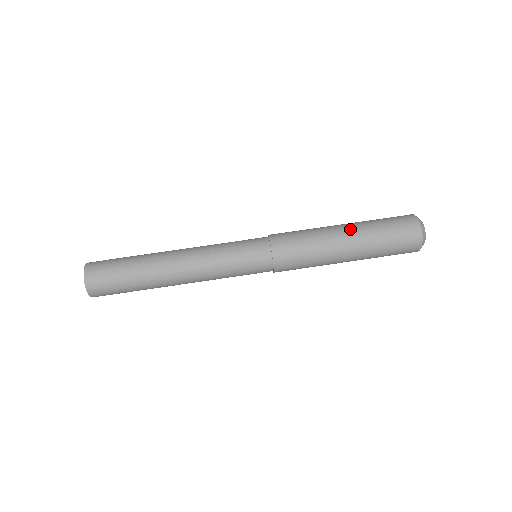
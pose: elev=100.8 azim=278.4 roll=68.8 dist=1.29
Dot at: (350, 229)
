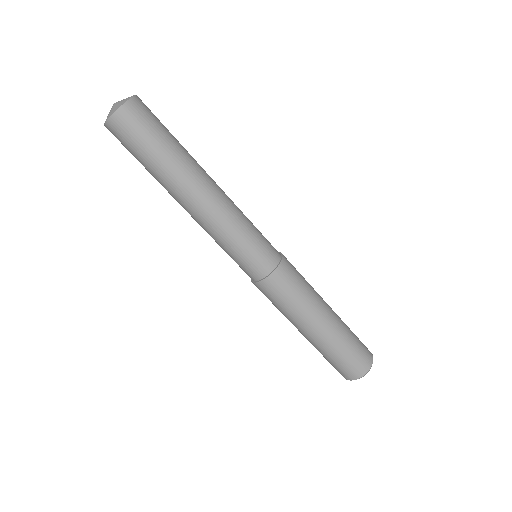
Dot at: (334, 313)
